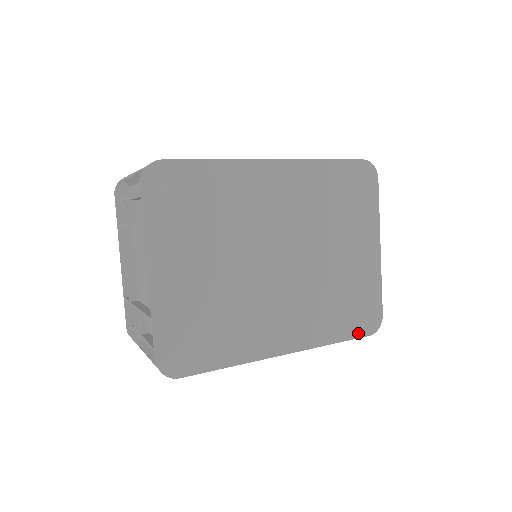
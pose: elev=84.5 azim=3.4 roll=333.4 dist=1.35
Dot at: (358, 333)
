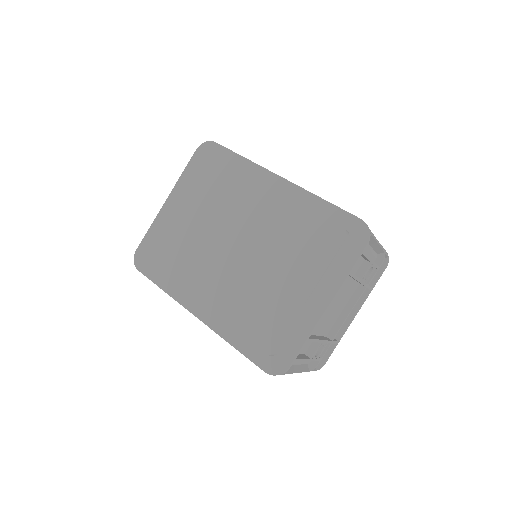
Dot at: (257, 359)
